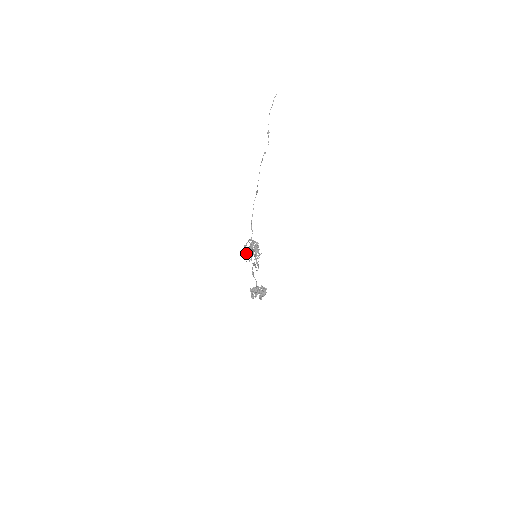
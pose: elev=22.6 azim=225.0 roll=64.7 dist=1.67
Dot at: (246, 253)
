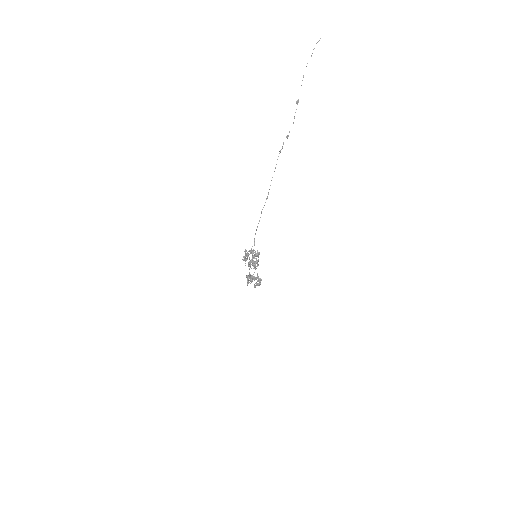
Dot at: (246, 258)
